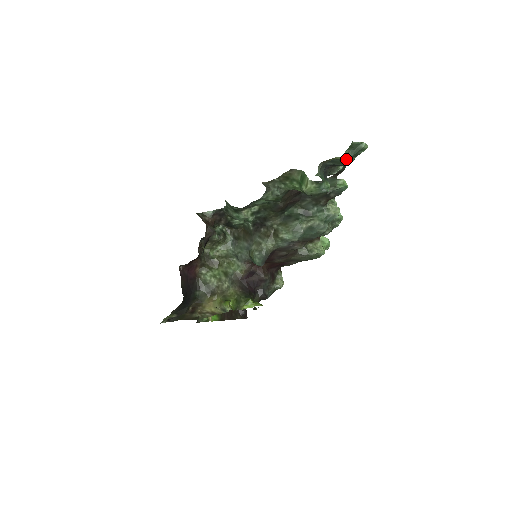
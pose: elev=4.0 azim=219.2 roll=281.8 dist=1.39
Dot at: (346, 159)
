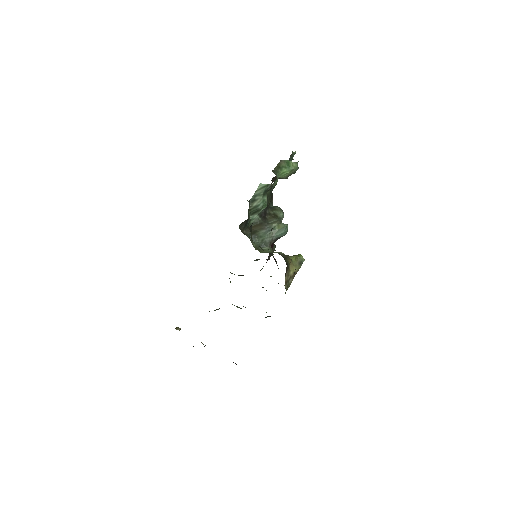
Dot at: occluded
